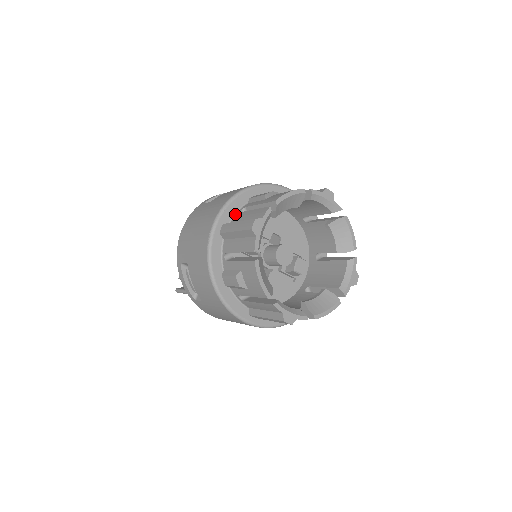
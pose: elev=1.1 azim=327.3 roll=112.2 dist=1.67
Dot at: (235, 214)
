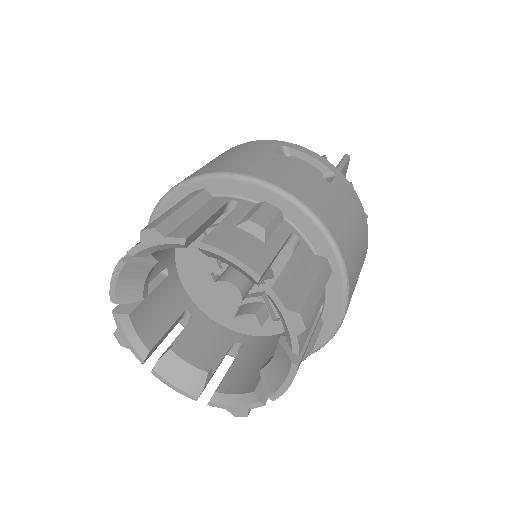
Dot at: (229, 196)
